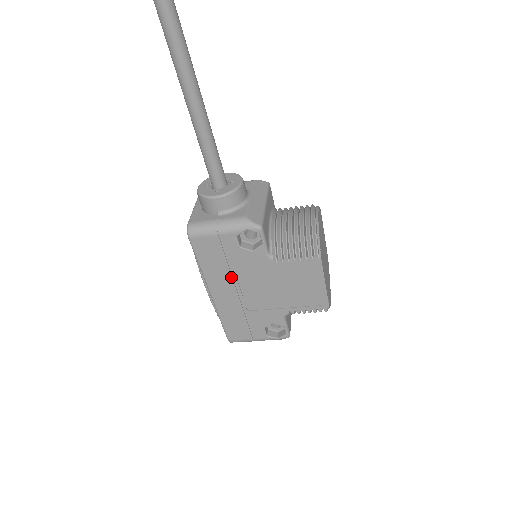
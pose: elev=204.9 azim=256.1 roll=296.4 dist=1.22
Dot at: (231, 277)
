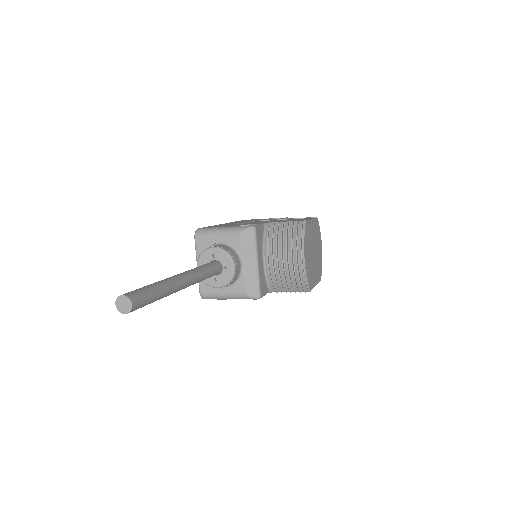
Dot at: occluded
